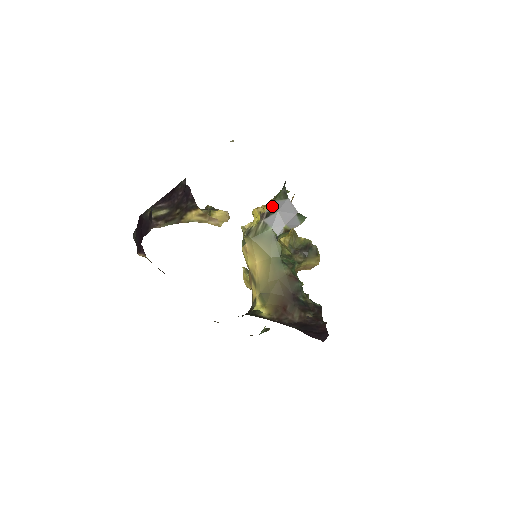
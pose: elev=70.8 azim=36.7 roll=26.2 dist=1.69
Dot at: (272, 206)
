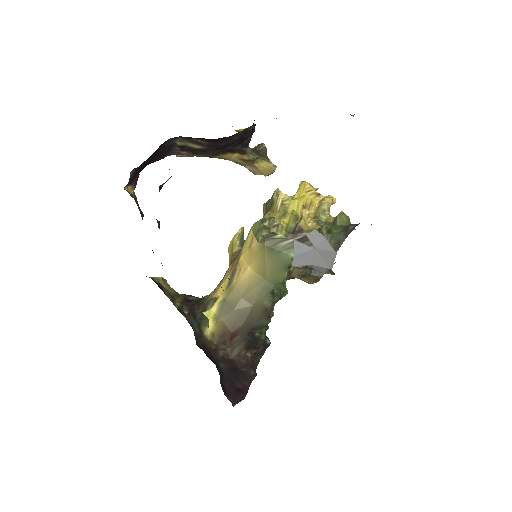
Dot at: (316, 236)
